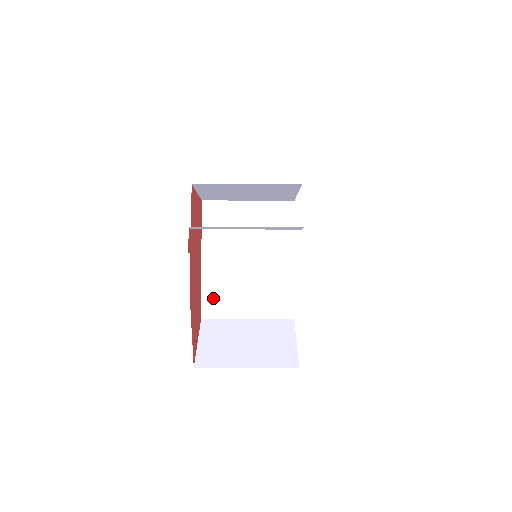
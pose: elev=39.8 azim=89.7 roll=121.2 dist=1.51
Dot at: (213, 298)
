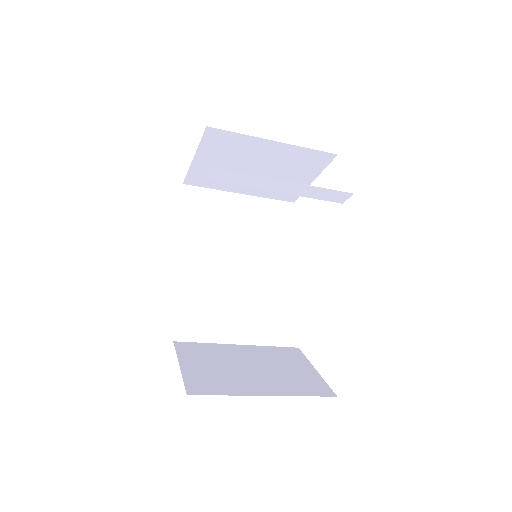
Dot at: (192, 312)
